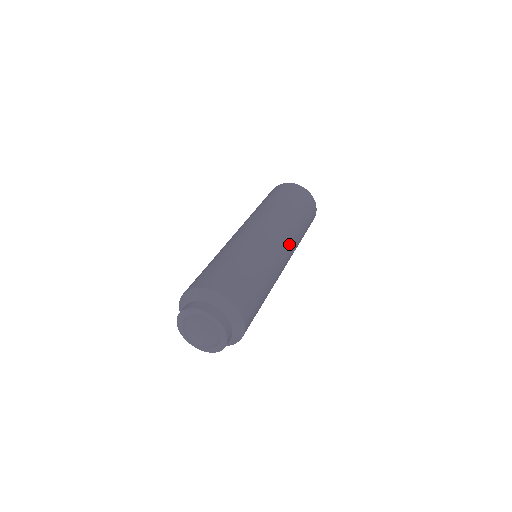
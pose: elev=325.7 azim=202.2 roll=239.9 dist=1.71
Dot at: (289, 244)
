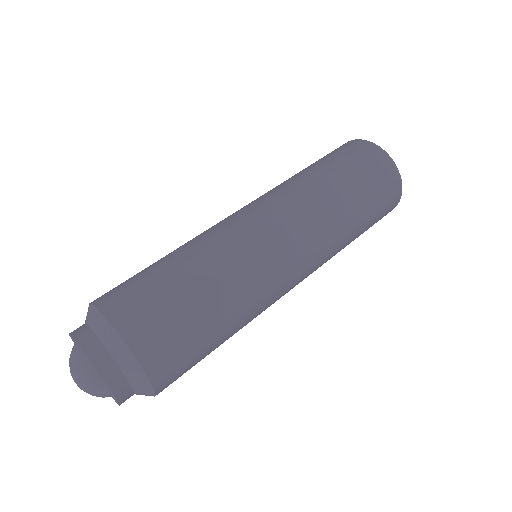
Dot at: (308, 251)
